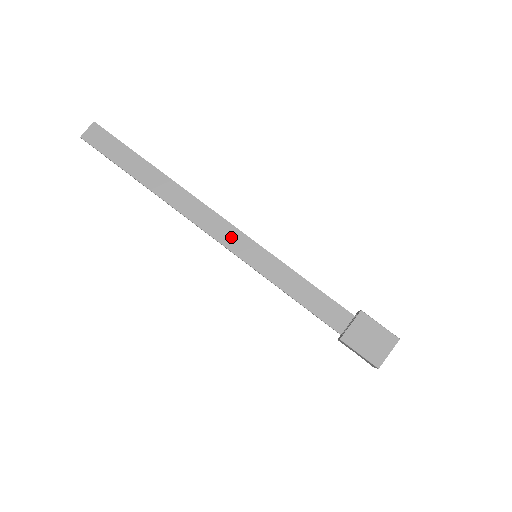
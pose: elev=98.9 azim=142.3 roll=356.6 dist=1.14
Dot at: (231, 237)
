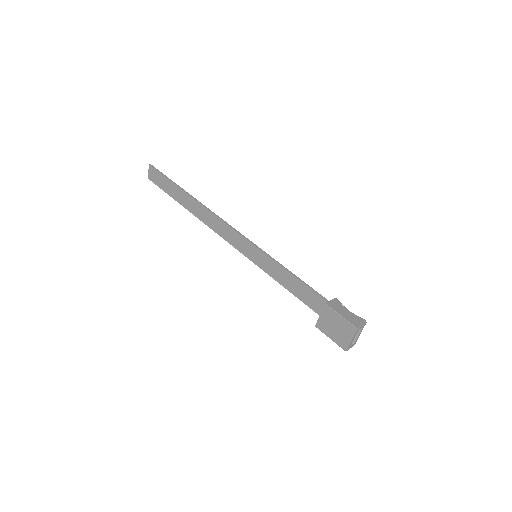
Dot at: (239, 242)
